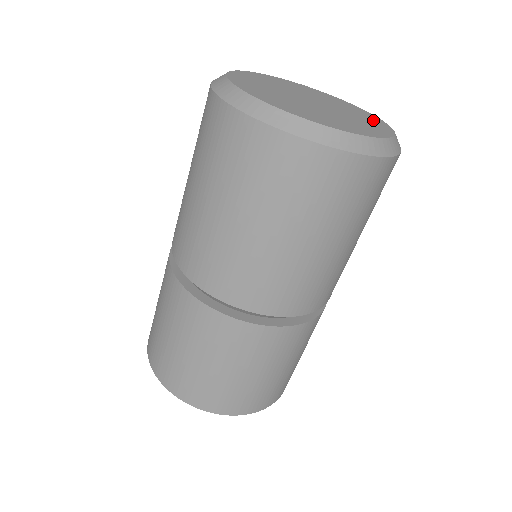
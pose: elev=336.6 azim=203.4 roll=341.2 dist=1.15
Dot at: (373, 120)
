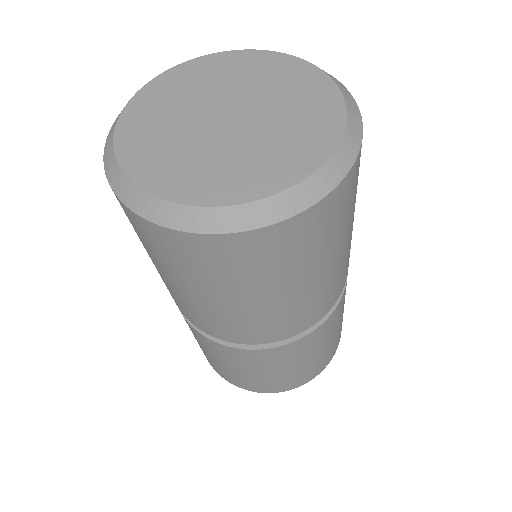
Dot at: (299, 154)
